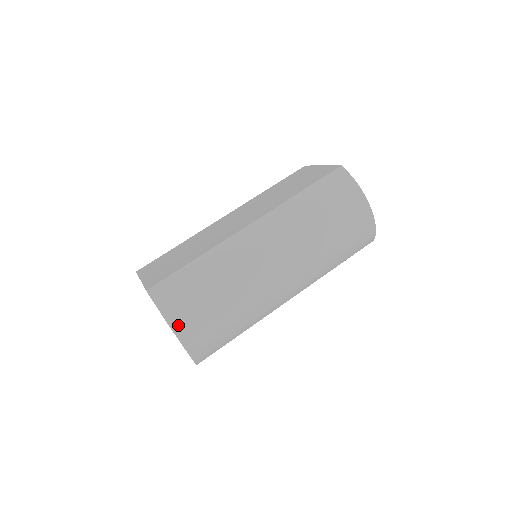
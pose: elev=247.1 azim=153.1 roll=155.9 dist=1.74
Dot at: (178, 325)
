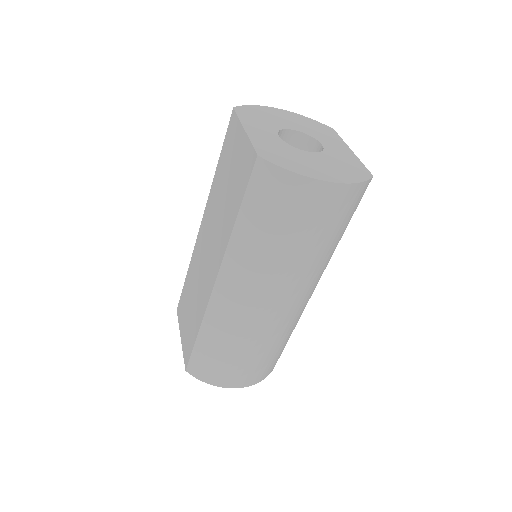
Dot at: (228, 384)
